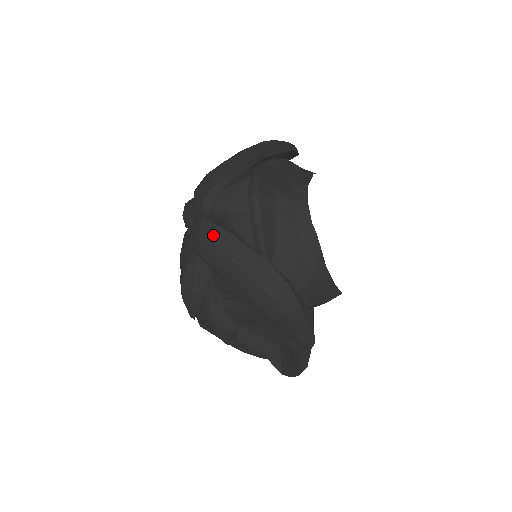
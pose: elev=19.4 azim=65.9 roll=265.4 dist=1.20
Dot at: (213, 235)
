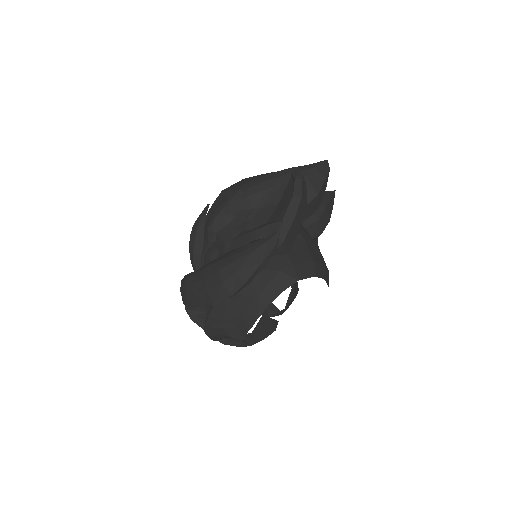
Dot at: occluded
